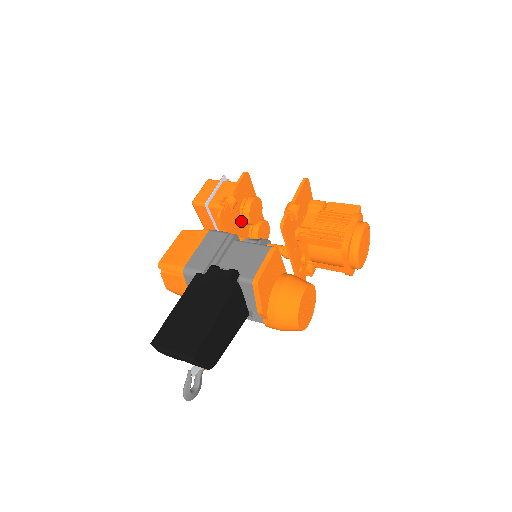
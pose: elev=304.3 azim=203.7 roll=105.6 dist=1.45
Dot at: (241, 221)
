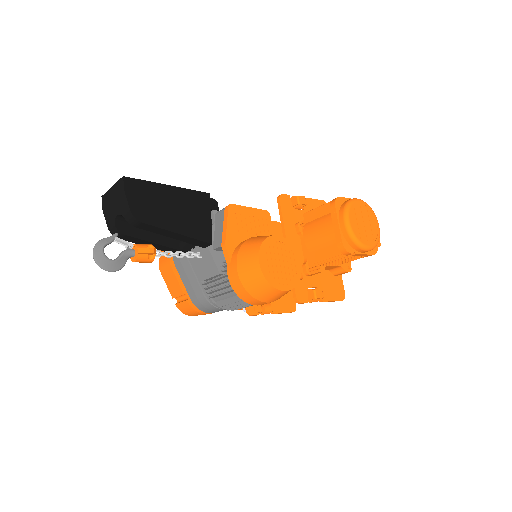
Dot at: occluded
